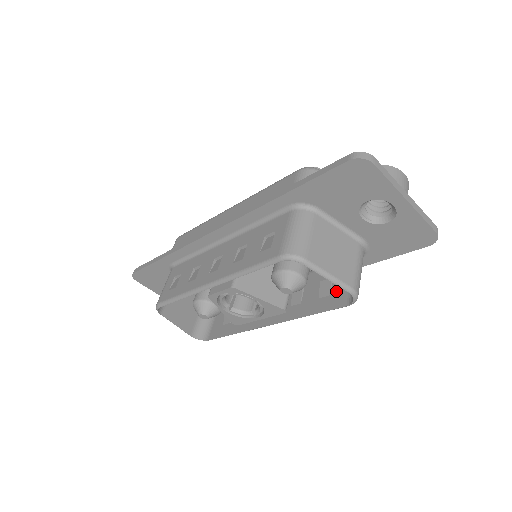
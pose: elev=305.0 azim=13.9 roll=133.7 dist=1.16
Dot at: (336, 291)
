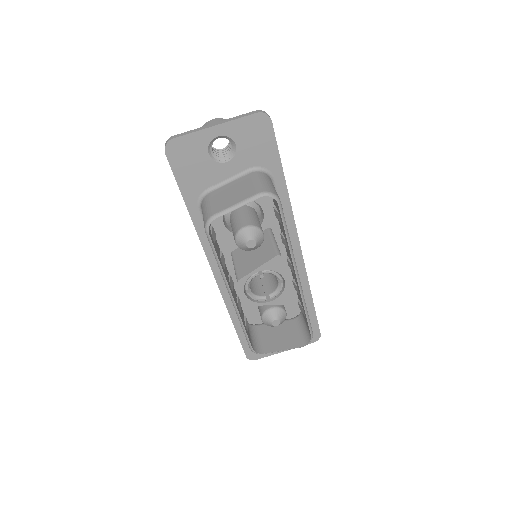
Dot at: (277, 208)
